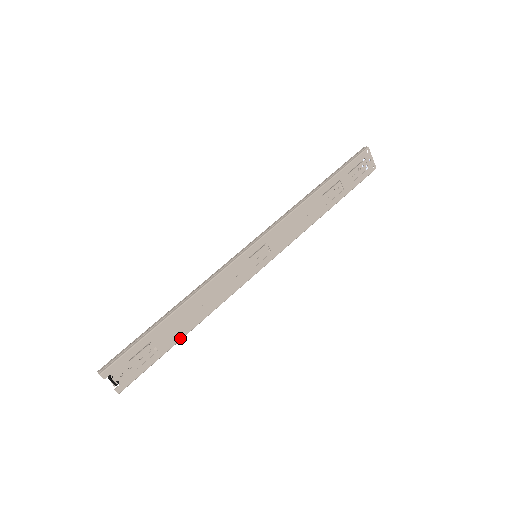
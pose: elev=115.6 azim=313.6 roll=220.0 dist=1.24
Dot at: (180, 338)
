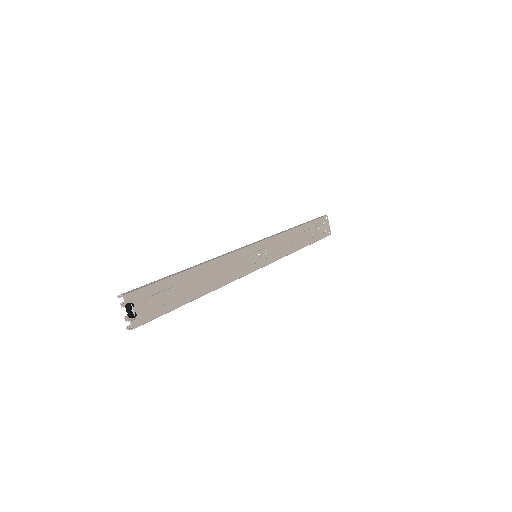
Dot at: (194, 298)
